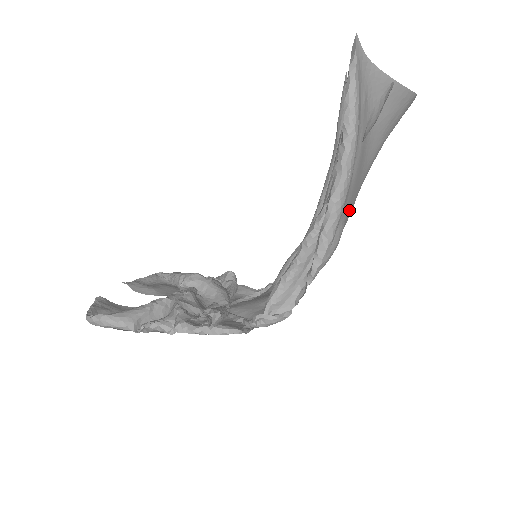
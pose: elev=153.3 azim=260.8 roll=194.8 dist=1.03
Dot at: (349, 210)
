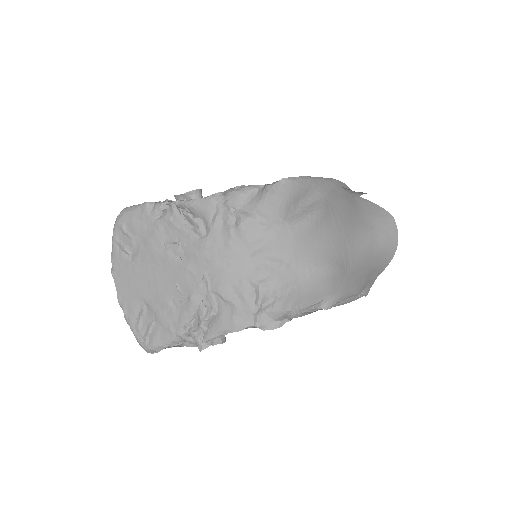
Dot at: (336, 217)
